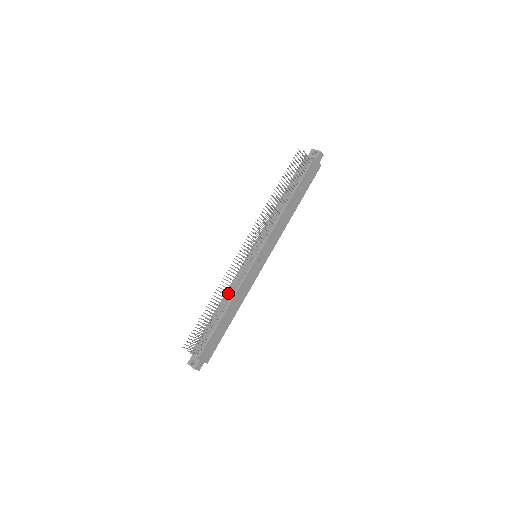
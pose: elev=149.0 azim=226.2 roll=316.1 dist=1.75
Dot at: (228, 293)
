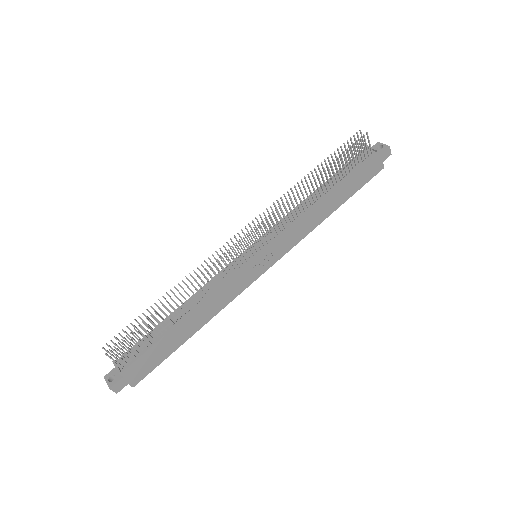
Dot at: (199, 294)
